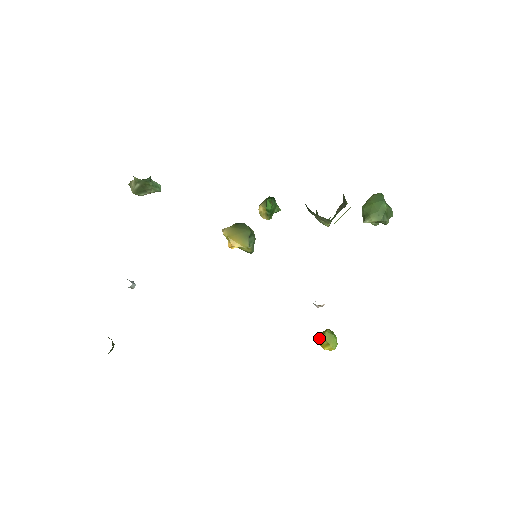
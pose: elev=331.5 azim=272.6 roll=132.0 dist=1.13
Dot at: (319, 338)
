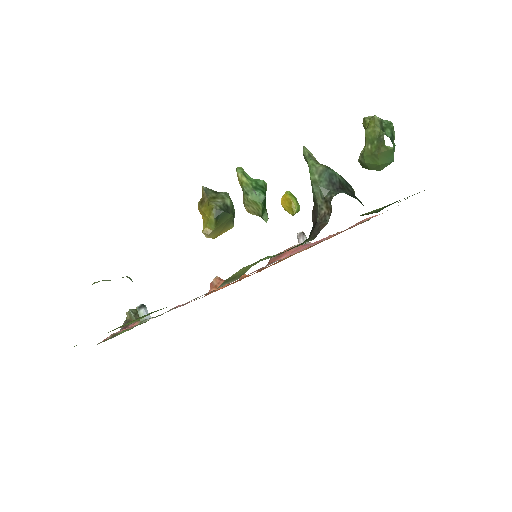
Dot at: (285, 209)
